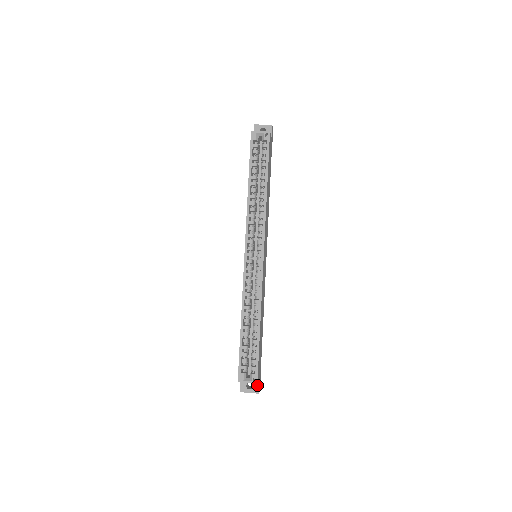
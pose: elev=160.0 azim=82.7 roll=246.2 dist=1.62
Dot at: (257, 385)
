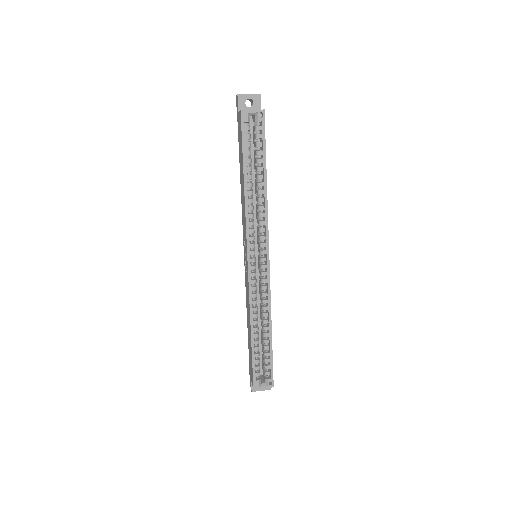
Dot at: occluded
